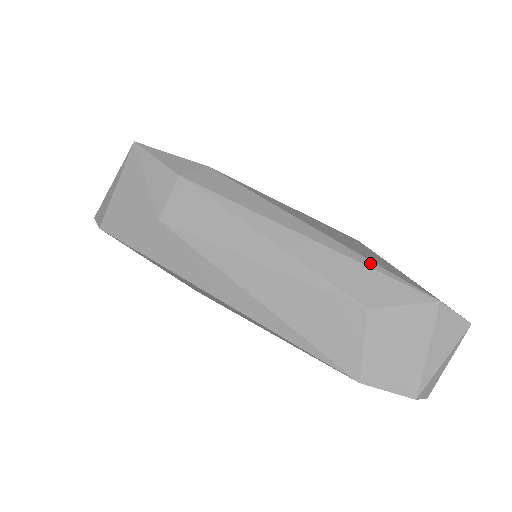
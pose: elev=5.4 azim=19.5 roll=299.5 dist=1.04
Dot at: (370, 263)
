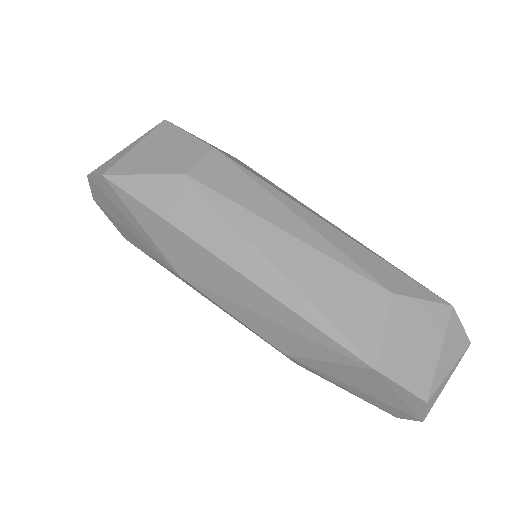
Dot at: occluded
